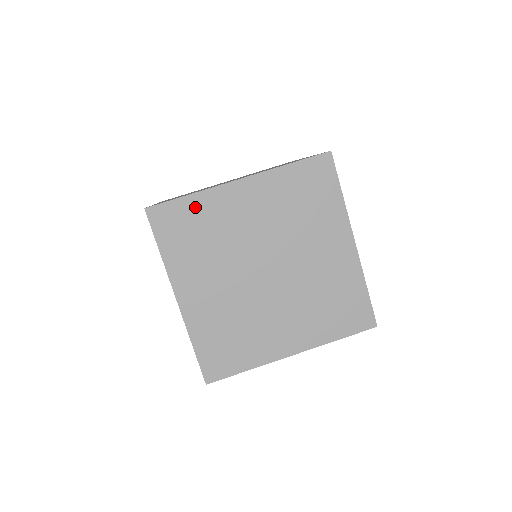
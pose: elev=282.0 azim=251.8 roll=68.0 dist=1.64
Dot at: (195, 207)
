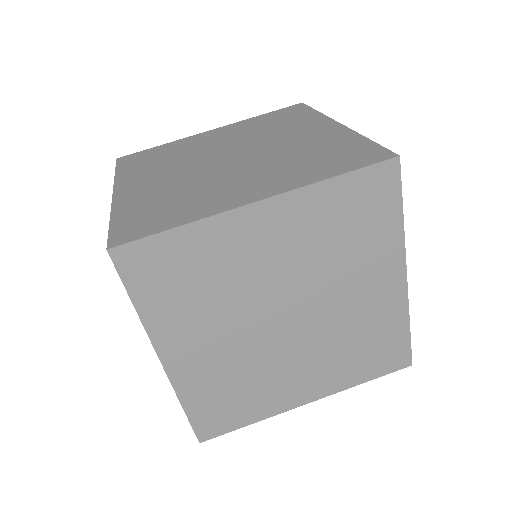
Dot at: (188, 244)
